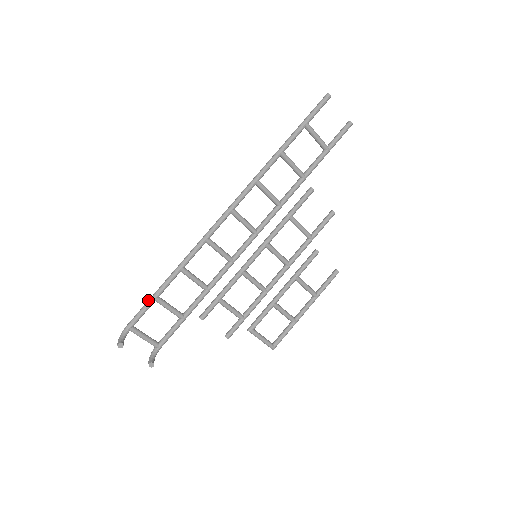
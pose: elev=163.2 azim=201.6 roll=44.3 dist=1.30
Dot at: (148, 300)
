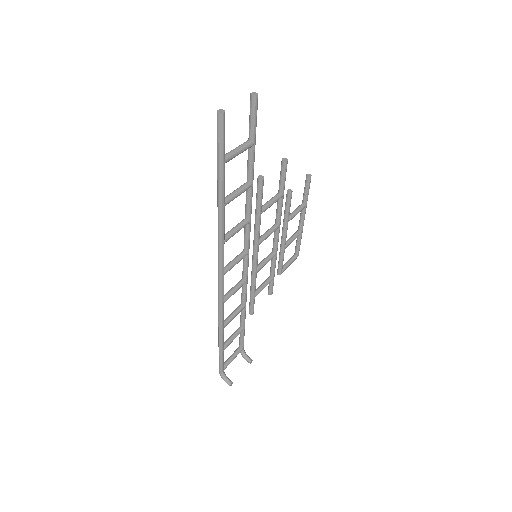
Dot at: (219, 355)
